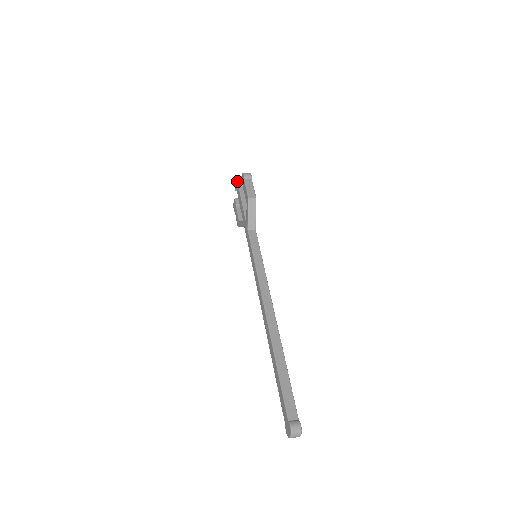
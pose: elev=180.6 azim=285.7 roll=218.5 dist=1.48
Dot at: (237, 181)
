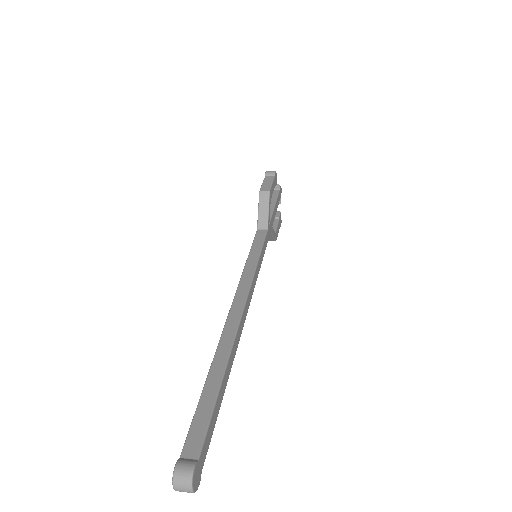
Dot at: occluded
